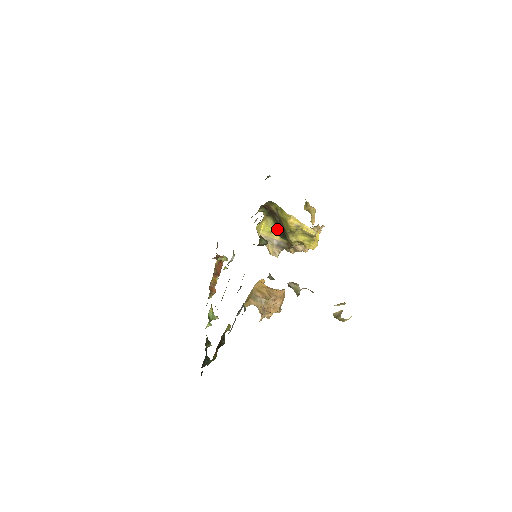
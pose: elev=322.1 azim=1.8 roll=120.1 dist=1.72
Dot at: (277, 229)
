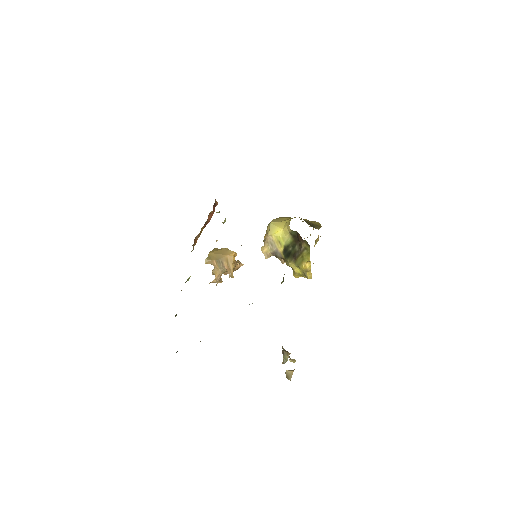
Dot at: (287, 248)
